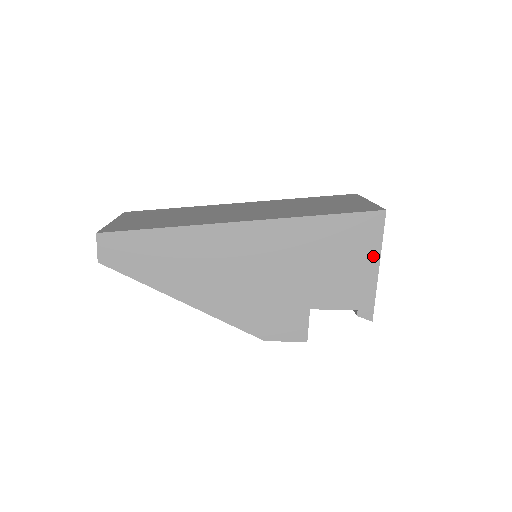
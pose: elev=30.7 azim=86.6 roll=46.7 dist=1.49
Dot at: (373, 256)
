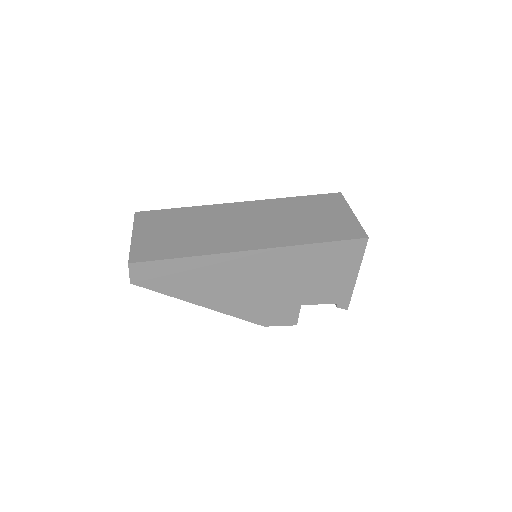
Dot at: (354, 269)
